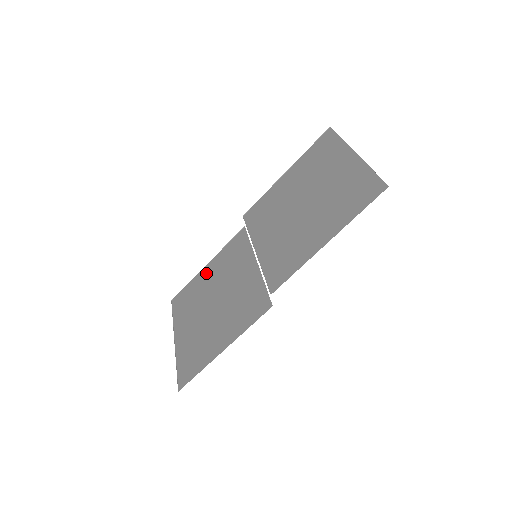
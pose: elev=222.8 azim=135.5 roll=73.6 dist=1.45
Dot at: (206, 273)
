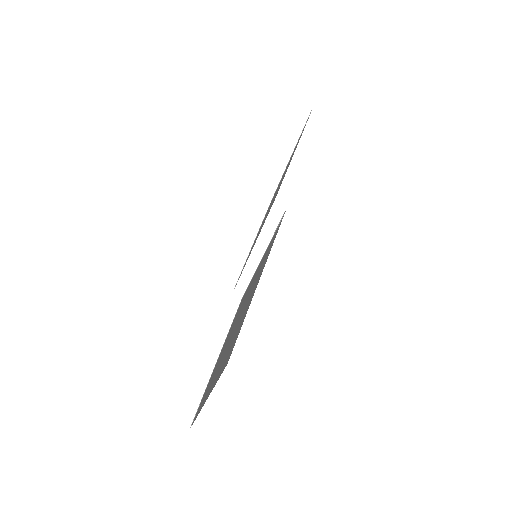
Dot at: (220, 354)
